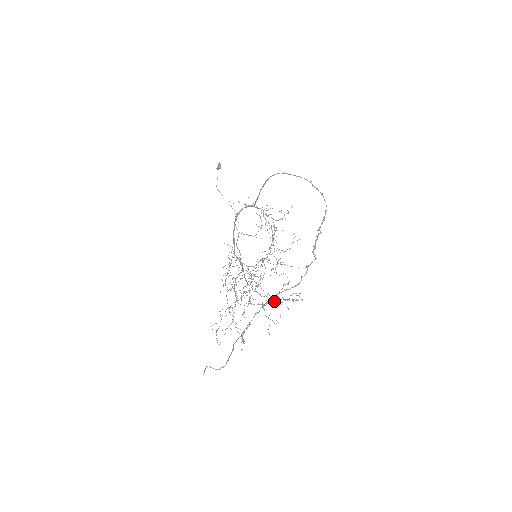
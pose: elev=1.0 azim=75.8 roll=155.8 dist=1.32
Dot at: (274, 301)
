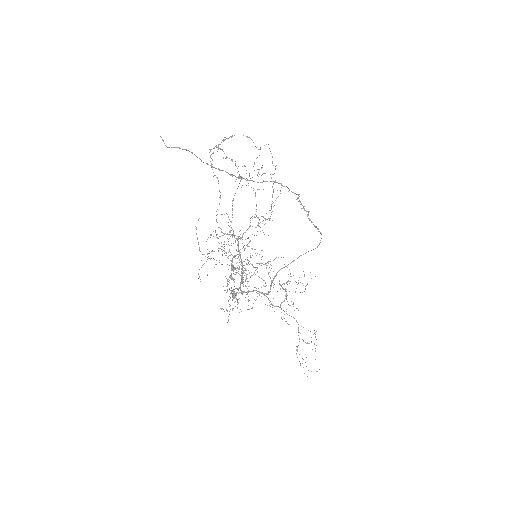
Dot at: occluded
